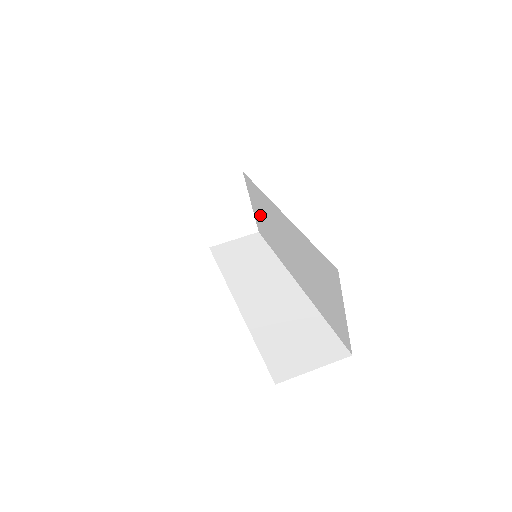
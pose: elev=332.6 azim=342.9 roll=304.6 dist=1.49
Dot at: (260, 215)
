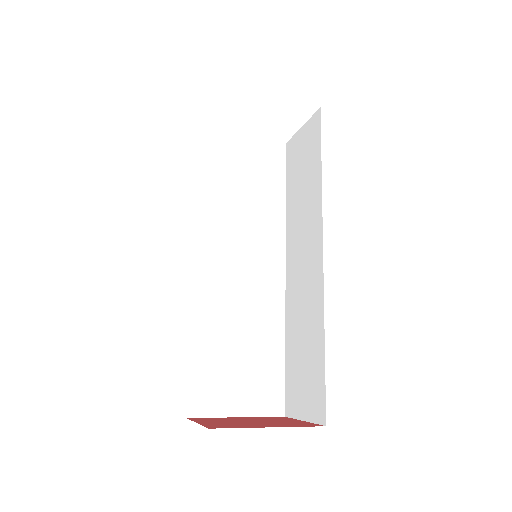
Dot at: occluded
